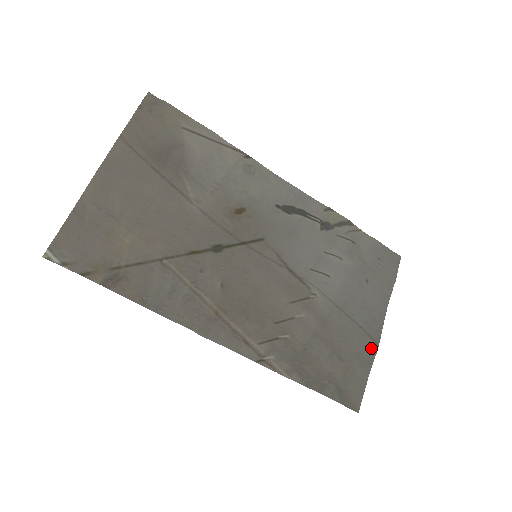
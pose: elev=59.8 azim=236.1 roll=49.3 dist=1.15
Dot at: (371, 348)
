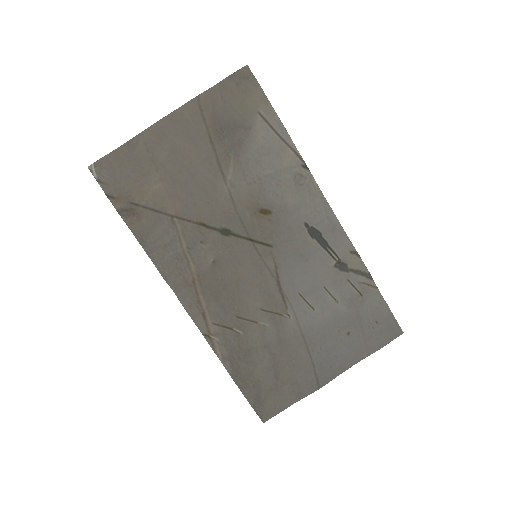
Dot at: (311, 386)
